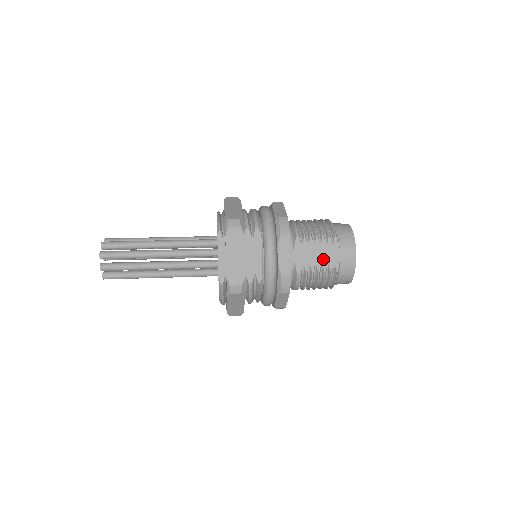
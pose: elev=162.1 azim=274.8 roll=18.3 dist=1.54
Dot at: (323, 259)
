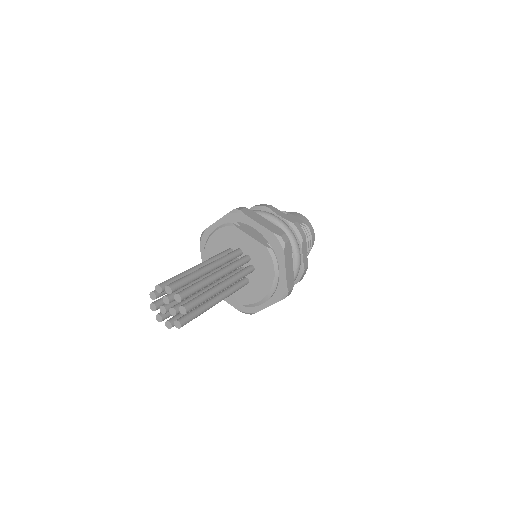
Dot at: occluded
